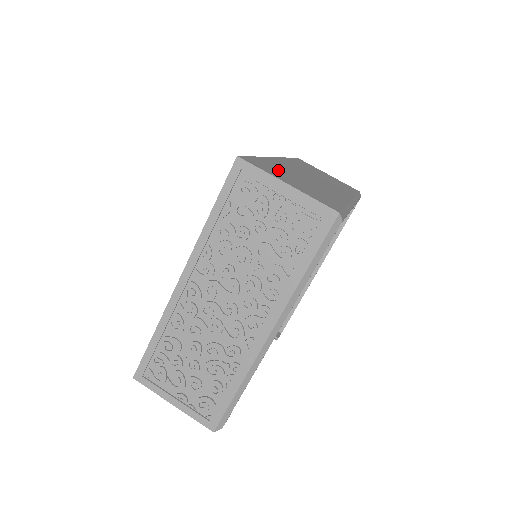
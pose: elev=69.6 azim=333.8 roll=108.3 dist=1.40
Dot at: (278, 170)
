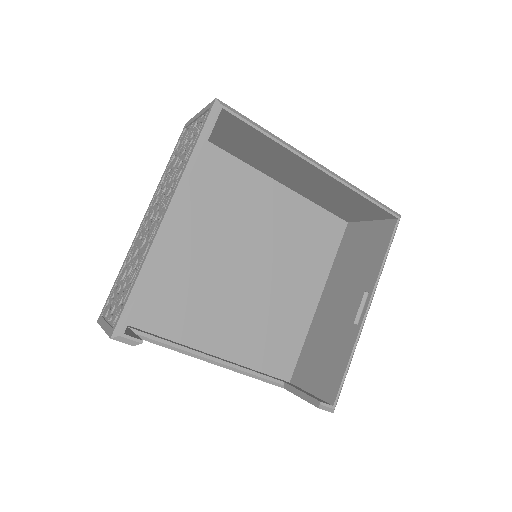
Dot at: occluded
